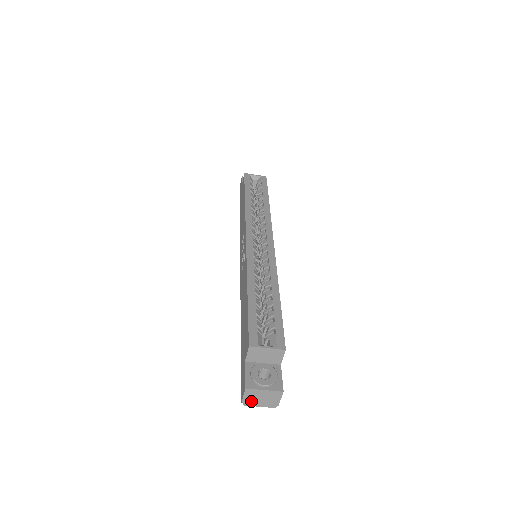
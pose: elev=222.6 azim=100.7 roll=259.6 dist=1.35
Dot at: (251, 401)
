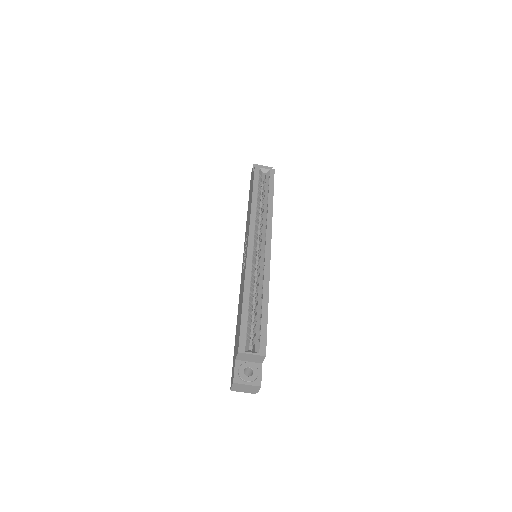
Dot at: (237, 389)
